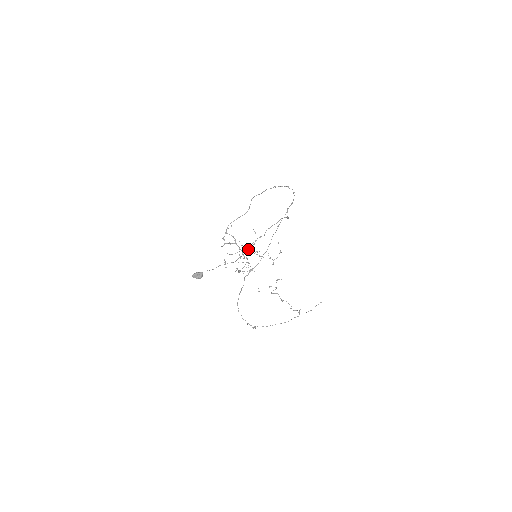
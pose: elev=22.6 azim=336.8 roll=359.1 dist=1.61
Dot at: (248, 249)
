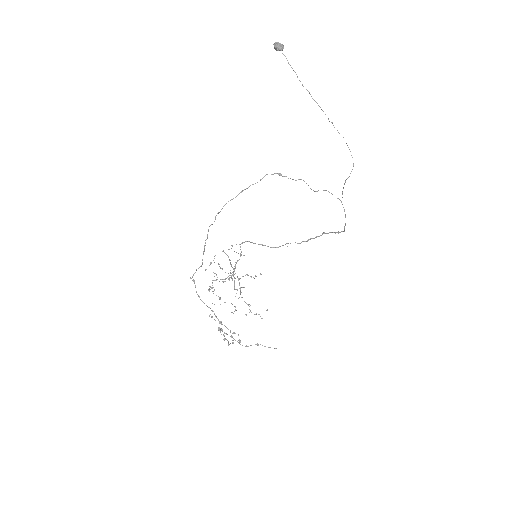
Dot at: (319, 106)
